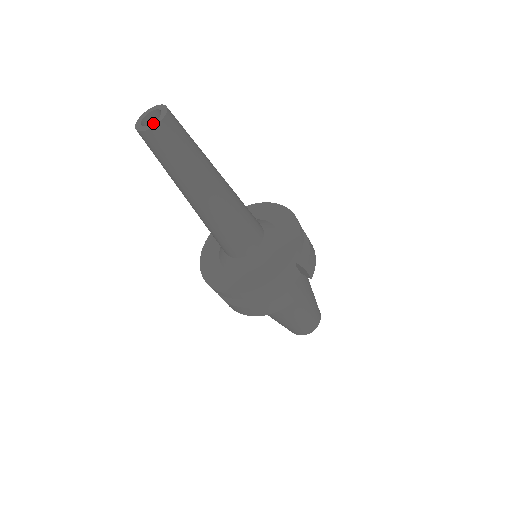
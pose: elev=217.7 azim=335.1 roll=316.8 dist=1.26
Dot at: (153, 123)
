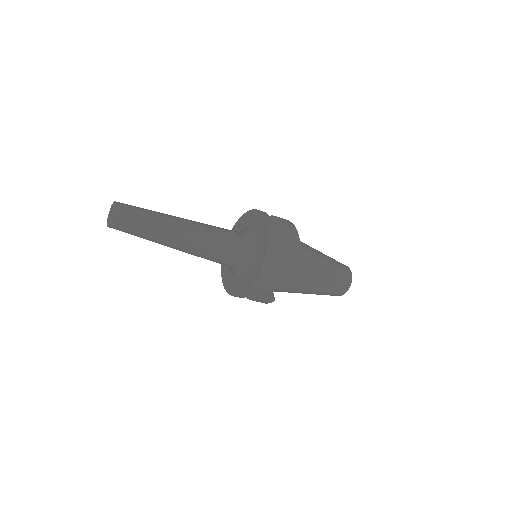
Dot at: (109, 222)
